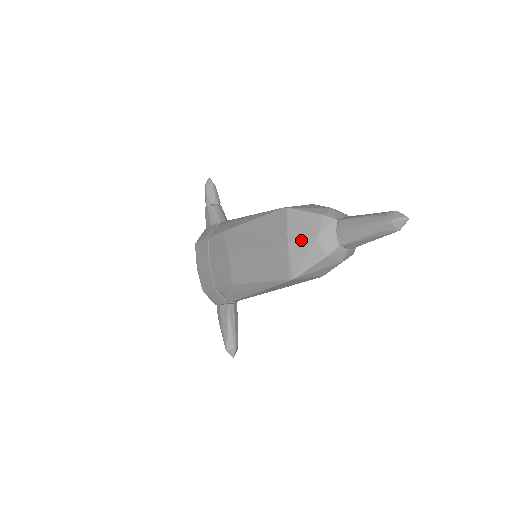
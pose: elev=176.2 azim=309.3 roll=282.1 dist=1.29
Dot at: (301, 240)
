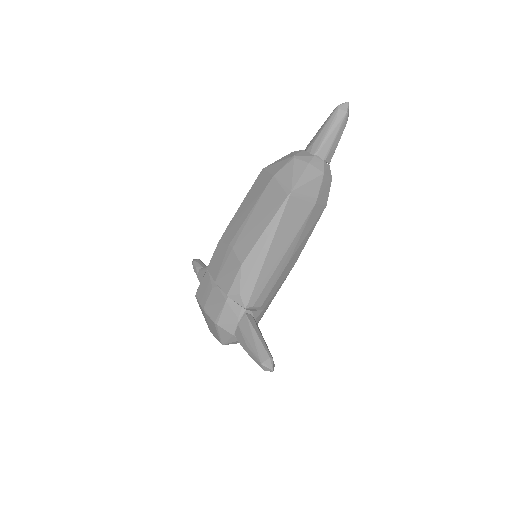
Dot at: (283, 167)
